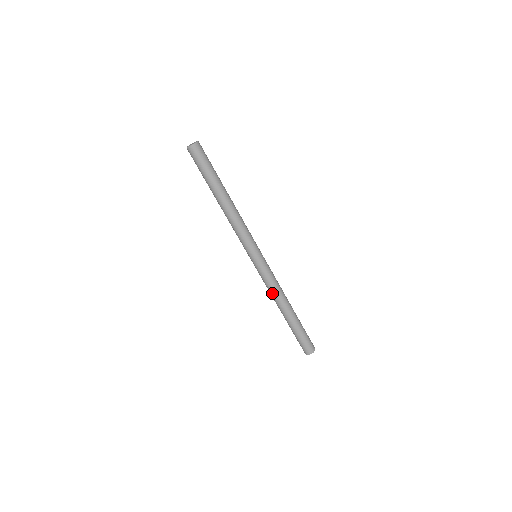
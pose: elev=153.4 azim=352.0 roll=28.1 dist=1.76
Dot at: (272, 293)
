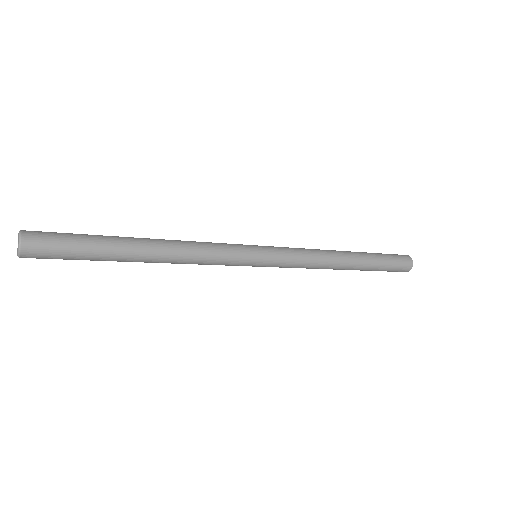
Dot at: (317, 266)
